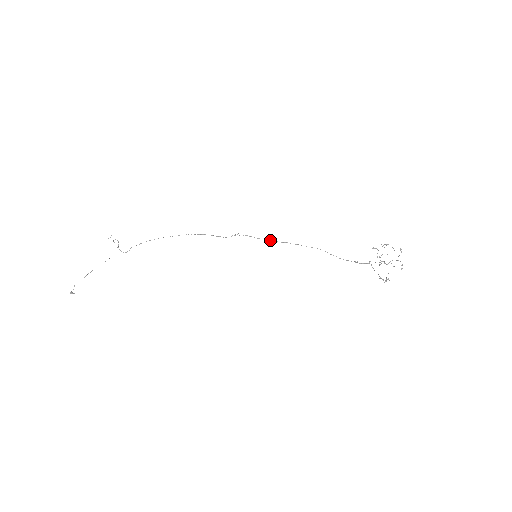
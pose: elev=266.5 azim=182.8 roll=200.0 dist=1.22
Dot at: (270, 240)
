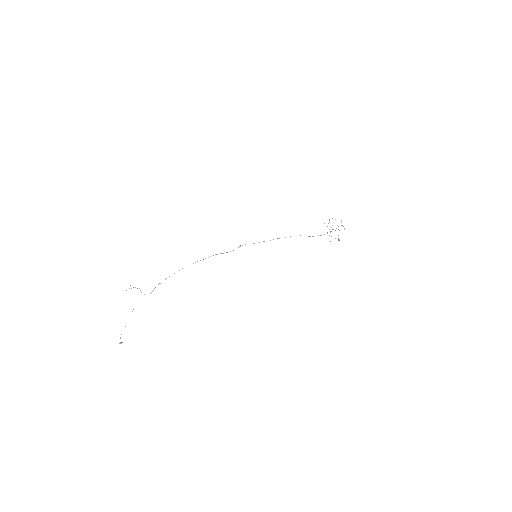
Dot at: occluded
